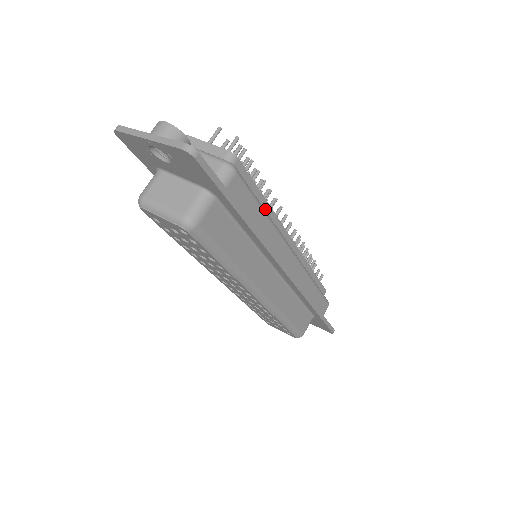
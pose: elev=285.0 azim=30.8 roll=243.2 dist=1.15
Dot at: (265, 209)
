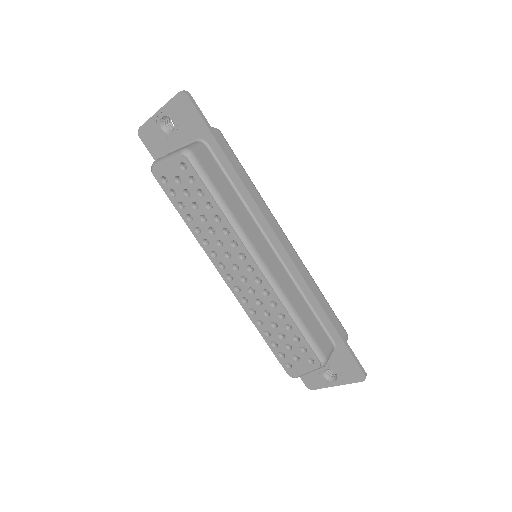
Dot at: occluded
